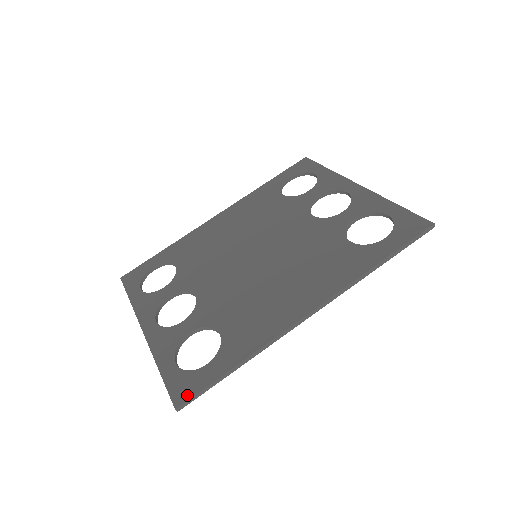
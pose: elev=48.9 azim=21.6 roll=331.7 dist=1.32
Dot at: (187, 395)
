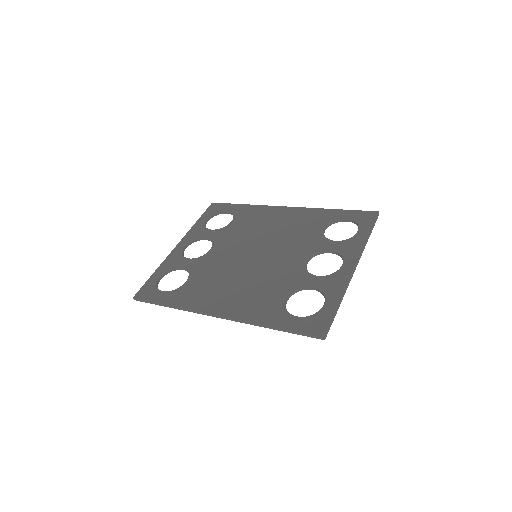
Dot at: (142, 297)
